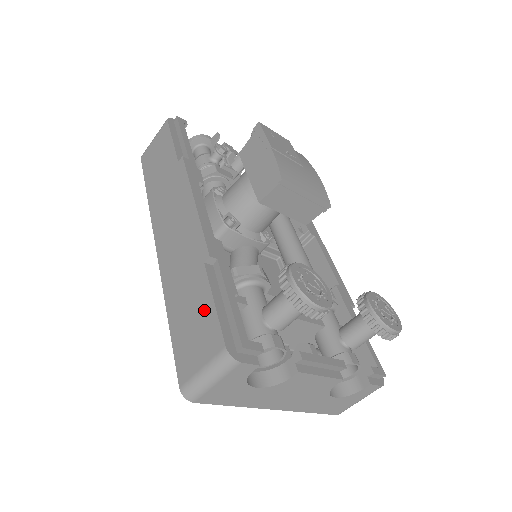
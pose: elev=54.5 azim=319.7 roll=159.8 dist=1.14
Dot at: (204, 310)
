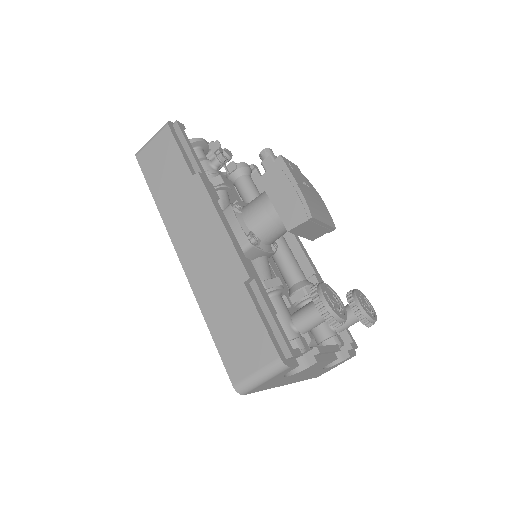
Dot at: (251, 324)
